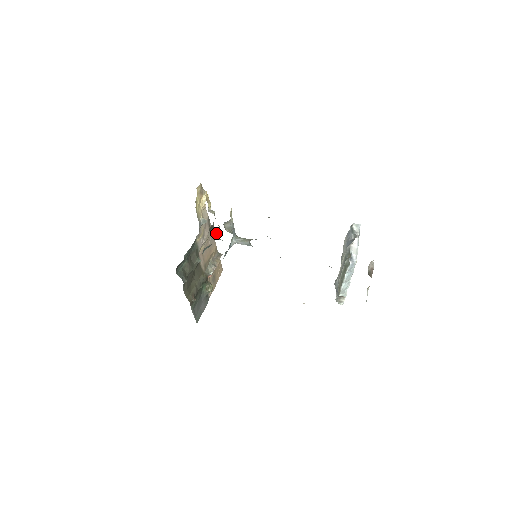
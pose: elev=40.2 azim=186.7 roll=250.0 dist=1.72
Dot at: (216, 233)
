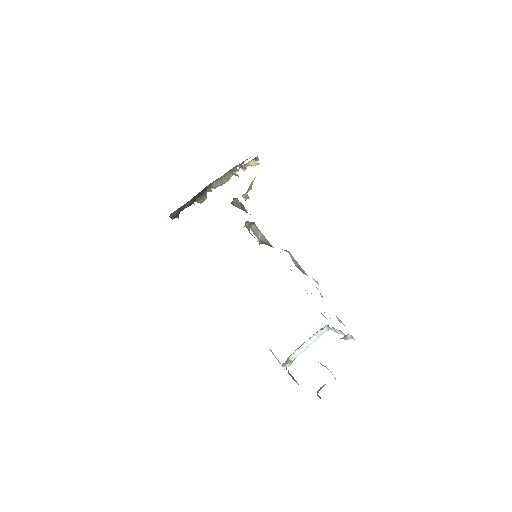
Dot at: (237, 201)
